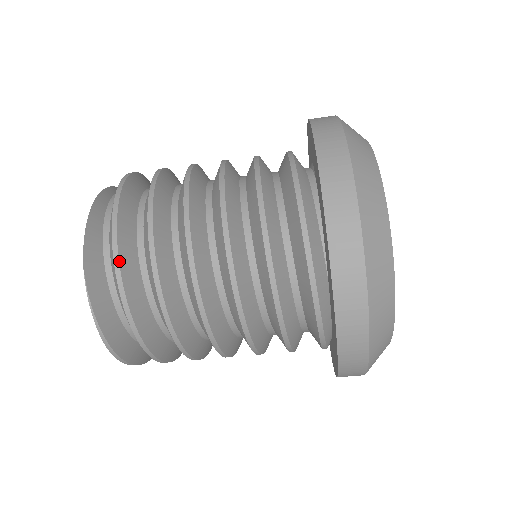
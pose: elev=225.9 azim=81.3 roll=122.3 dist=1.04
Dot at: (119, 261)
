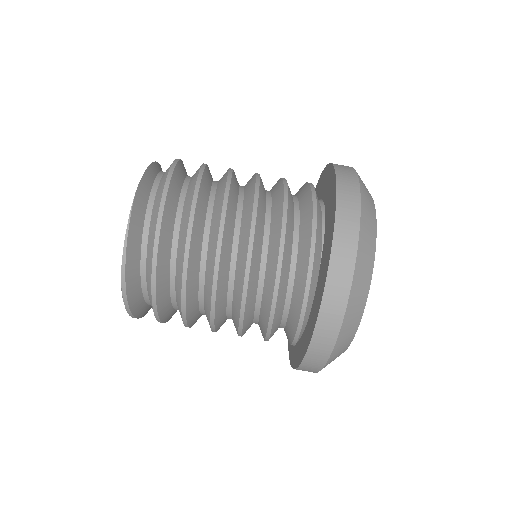
Dot at: (166, 196)
